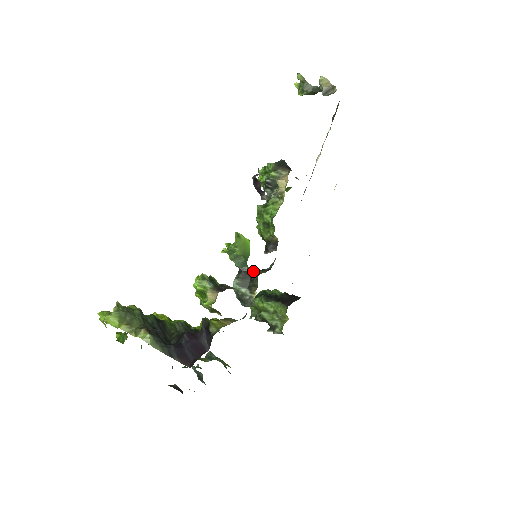
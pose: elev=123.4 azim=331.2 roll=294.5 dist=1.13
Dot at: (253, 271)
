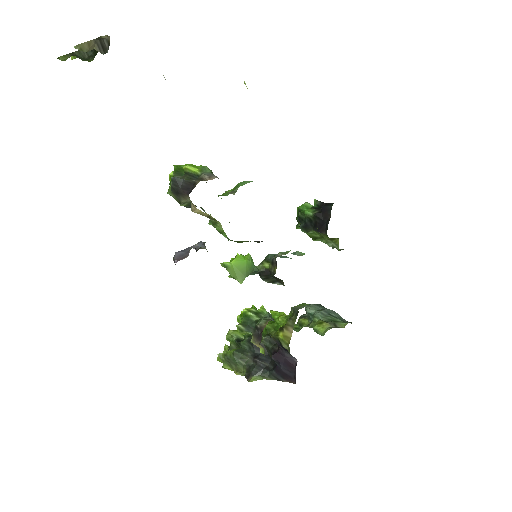
Dot at: (267, 267)
